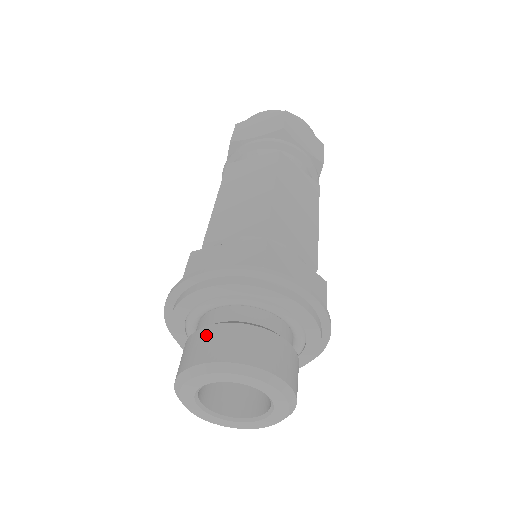
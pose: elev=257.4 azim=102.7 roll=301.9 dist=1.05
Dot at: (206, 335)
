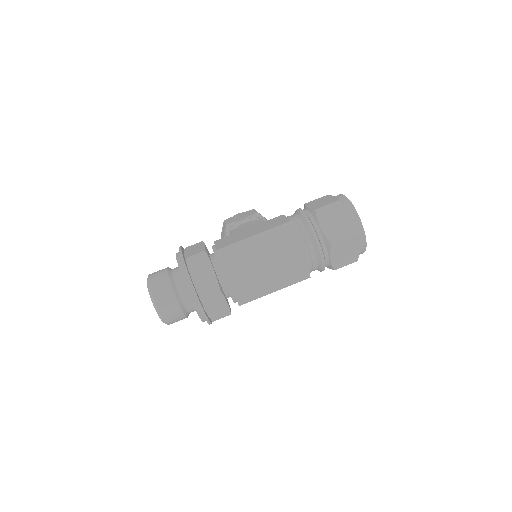
Dot at: (165, 285)
